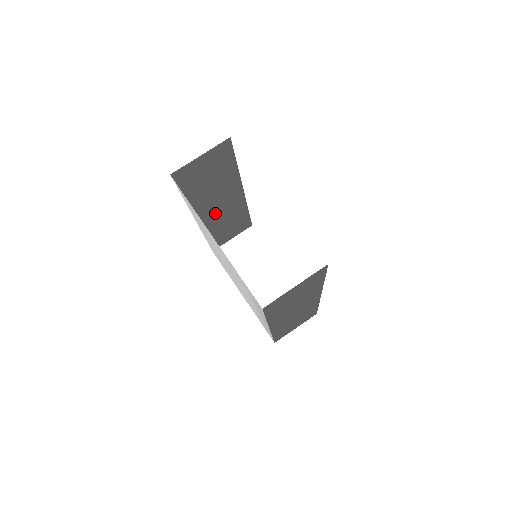
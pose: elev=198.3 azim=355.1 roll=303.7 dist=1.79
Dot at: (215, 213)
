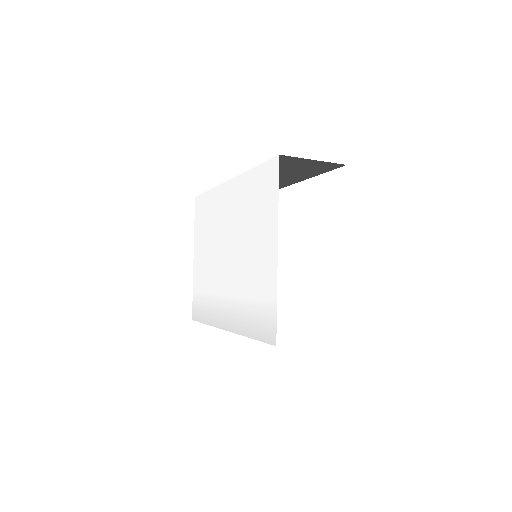
Dot at: occluded
